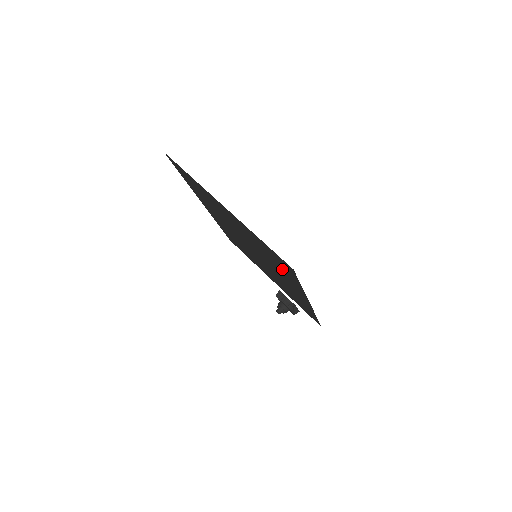
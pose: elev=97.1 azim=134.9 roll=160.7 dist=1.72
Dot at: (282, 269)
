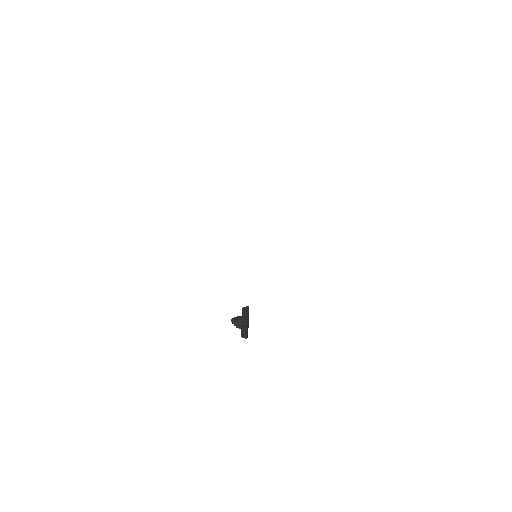
Dot at: occluded
